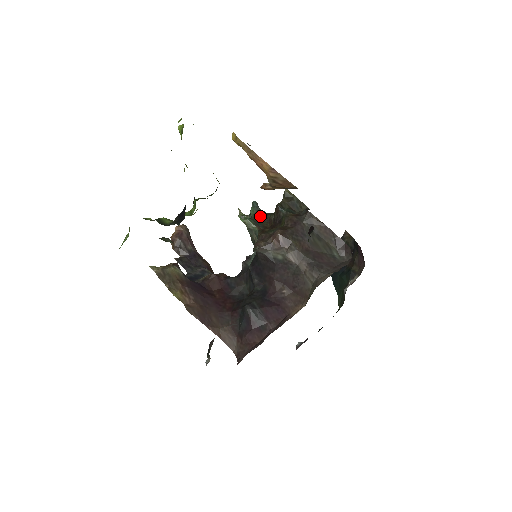
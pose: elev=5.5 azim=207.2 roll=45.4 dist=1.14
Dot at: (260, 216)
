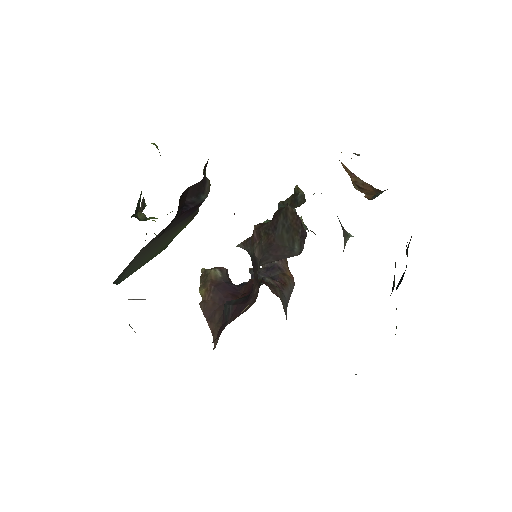
Dot at: occluded
